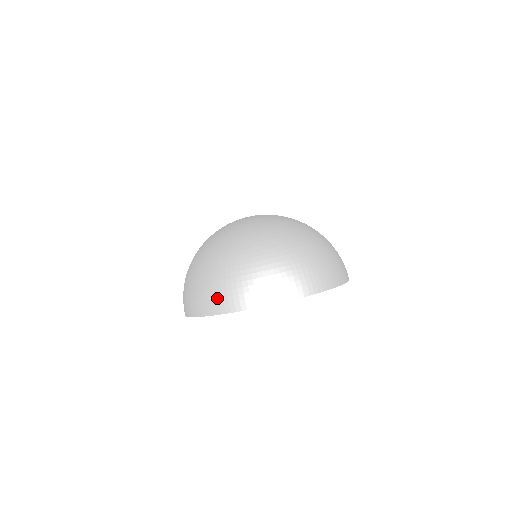
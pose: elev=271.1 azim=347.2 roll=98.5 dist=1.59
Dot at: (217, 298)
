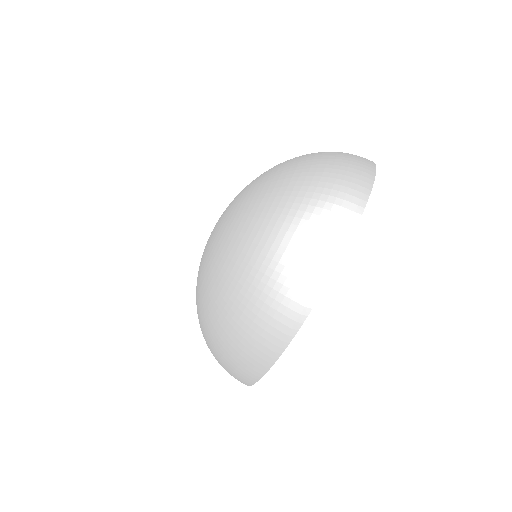
Dot at: (330, 229)
